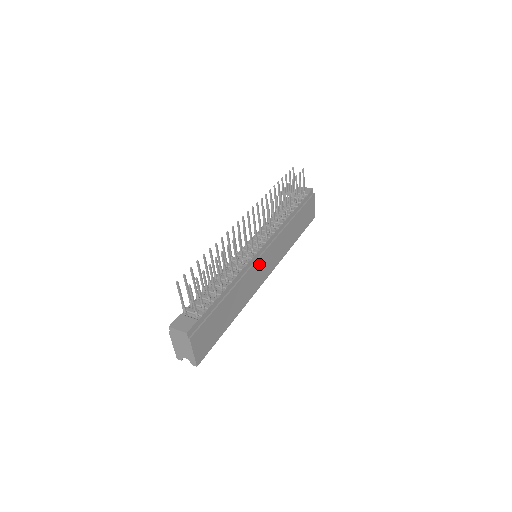
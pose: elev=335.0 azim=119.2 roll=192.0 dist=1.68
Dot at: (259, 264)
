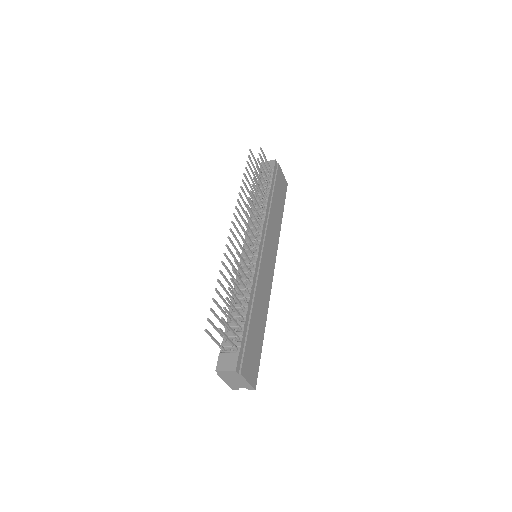
Dot at: (263, 264)
